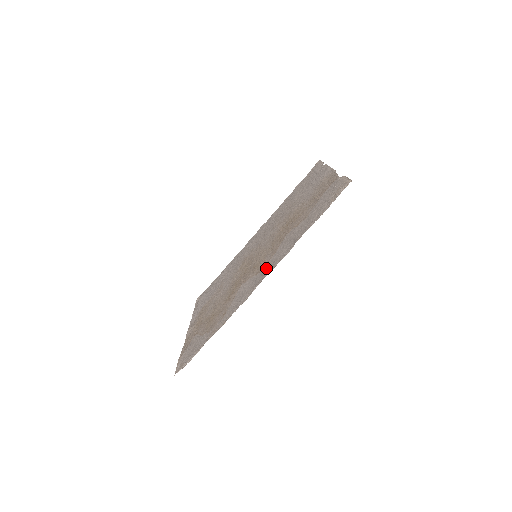
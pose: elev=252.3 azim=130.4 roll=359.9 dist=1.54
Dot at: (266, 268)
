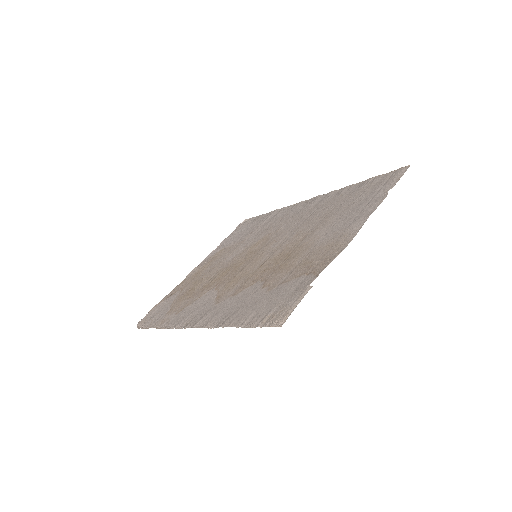
Dot at: (213, 309)
